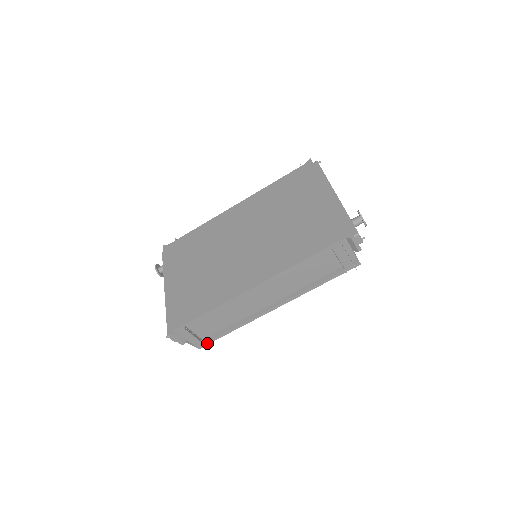
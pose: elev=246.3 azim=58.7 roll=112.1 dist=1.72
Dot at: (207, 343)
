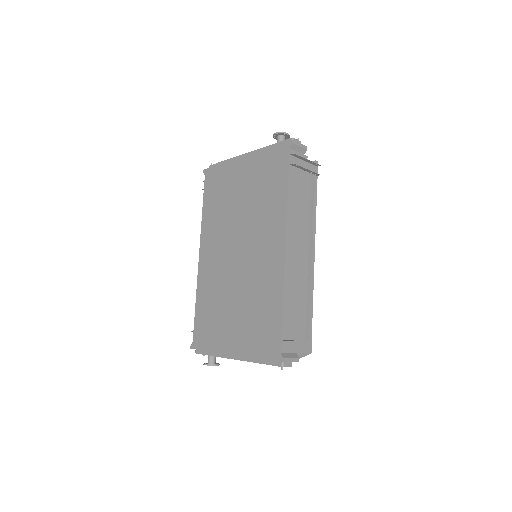
Dot at: (310, 341)
